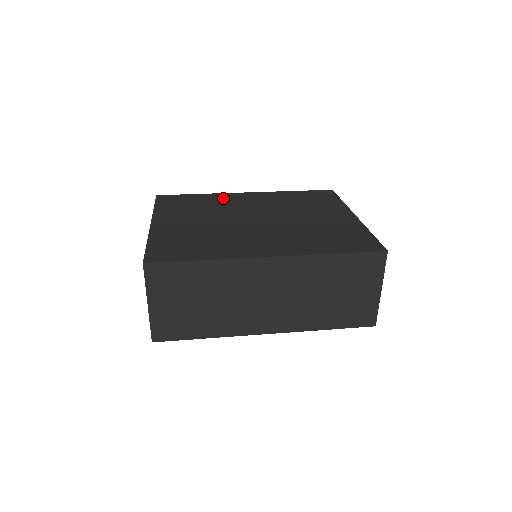
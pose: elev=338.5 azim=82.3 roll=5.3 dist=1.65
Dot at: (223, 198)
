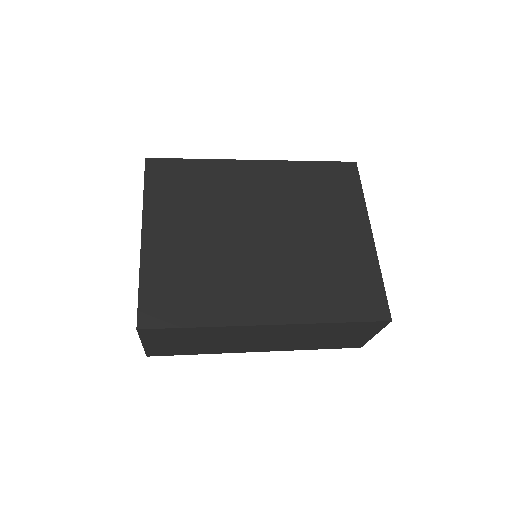
Dot at: (226, 174)
